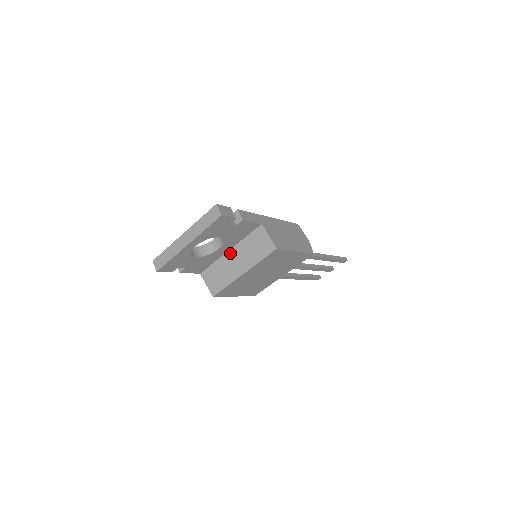
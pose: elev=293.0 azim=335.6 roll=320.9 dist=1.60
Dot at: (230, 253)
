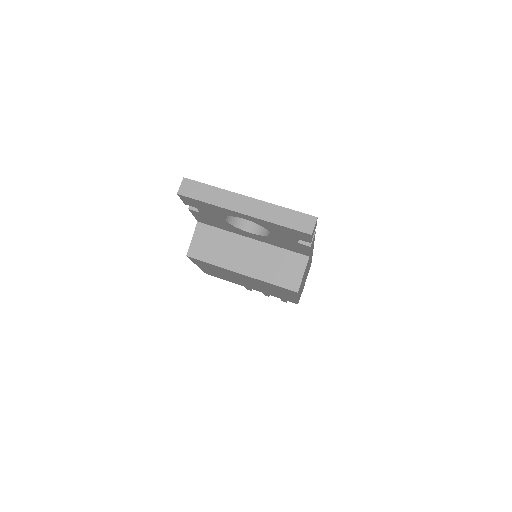
Dot at: (250, 242)
